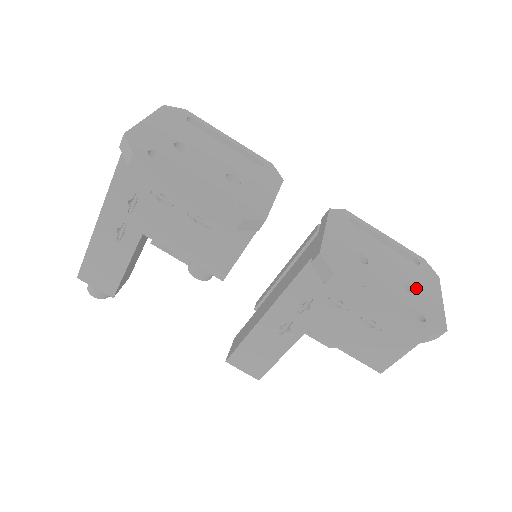
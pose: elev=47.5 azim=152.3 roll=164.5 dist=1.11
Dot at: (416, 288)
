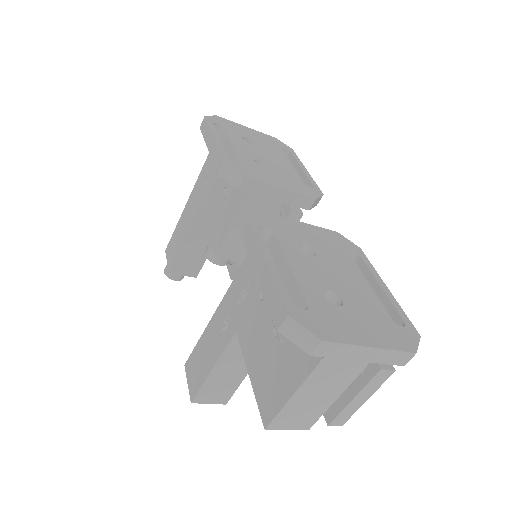
Dot at: (346, 309)
